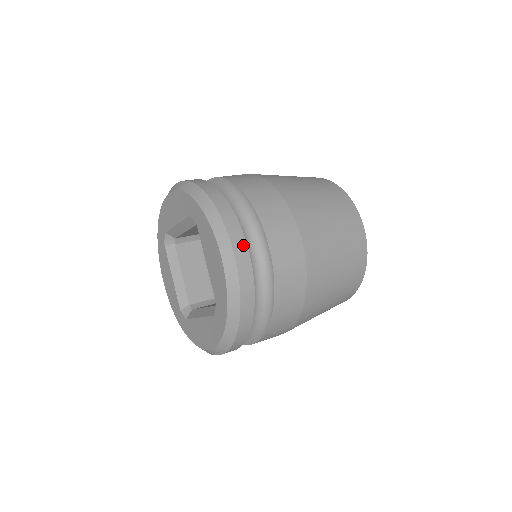
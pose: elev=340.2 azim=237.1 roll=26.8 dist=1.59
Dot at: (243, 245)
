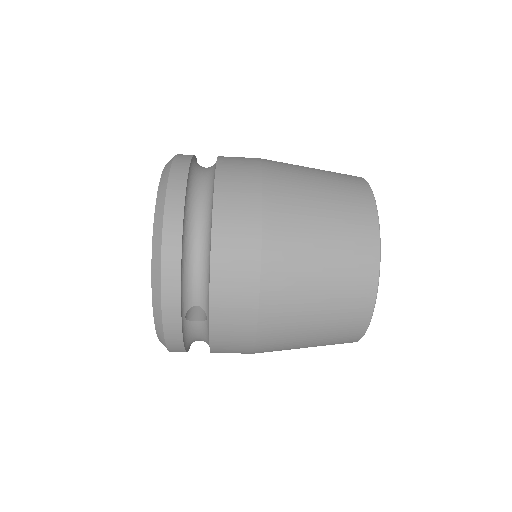
Dot at: (186, 162)
